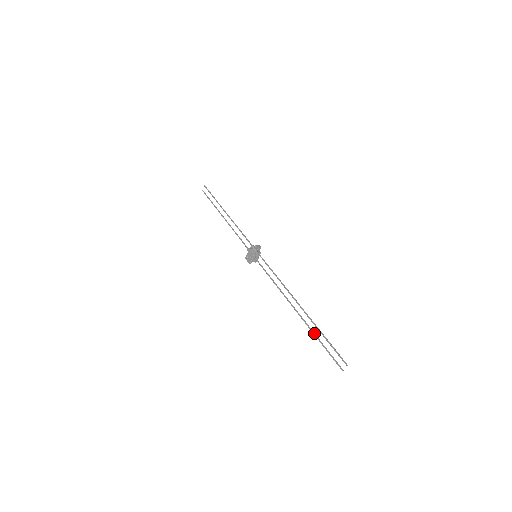
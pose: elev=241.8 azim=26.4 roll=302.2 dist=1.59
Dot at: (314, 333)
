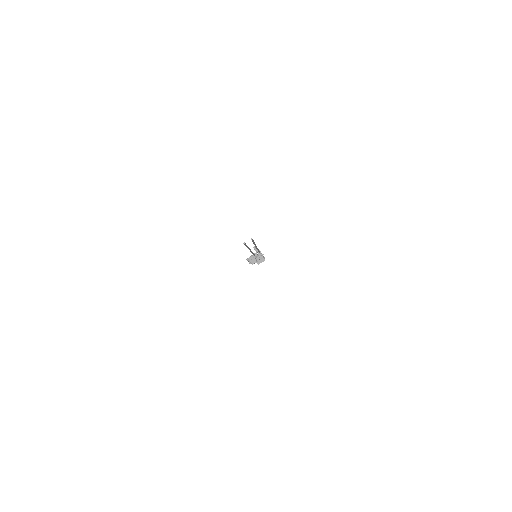
Dot at: occluded
